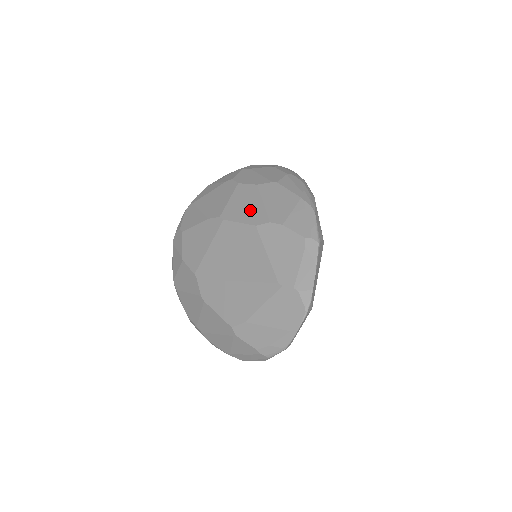
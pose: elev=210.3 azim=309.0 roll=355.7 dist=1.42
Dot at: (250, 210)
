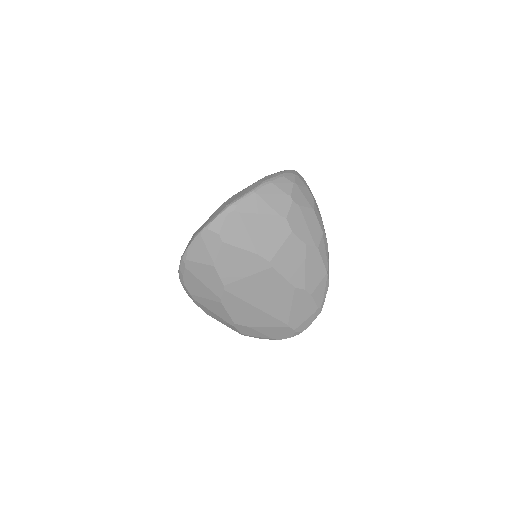
Dot at: (295, 270)
